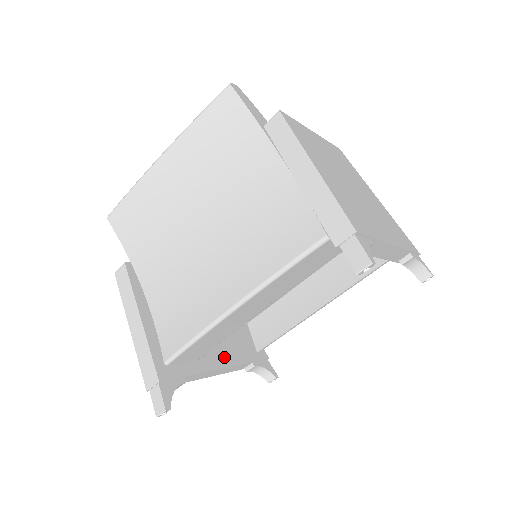
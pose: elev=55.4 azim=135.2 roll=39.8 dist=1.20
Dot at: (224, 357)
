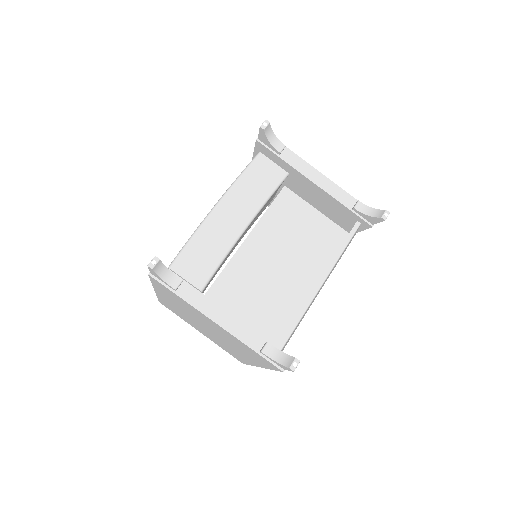
Dot at: occluded
